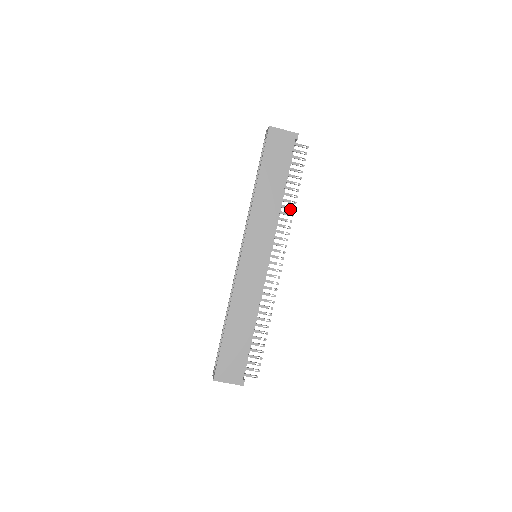
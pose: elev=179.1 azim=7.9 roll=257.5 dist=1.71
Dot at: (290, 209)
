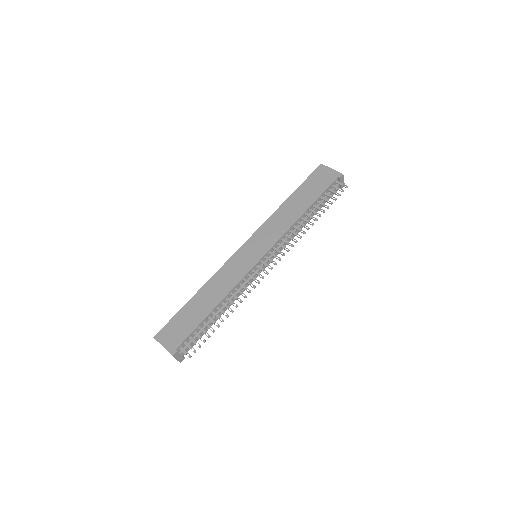
Dot at: (305, 227)
